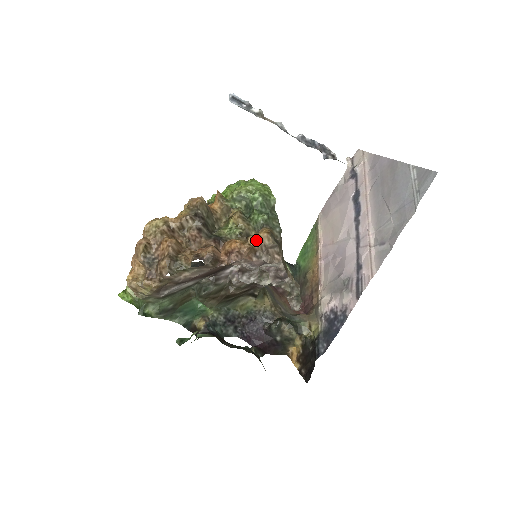
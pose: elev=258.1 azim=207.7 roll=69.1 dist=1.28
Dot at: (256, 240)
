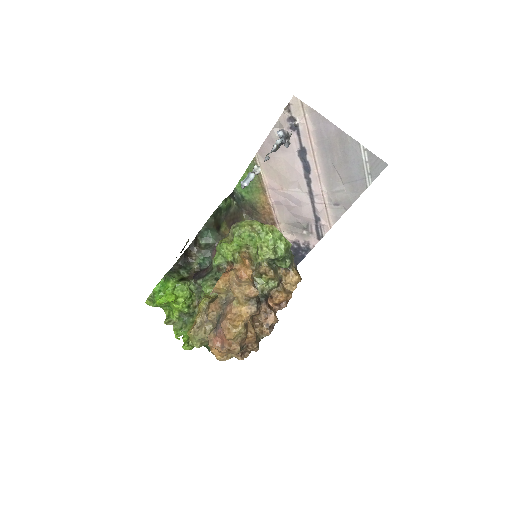
Dot at: occluded
